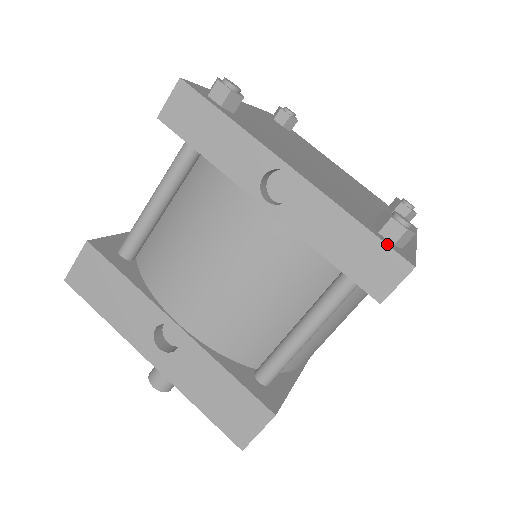
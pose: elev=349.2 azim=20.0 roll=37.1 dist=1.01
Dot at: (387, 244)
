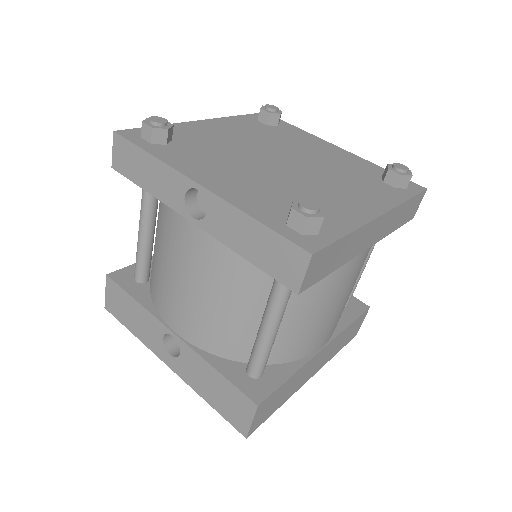
Dot at: (284, 237)
